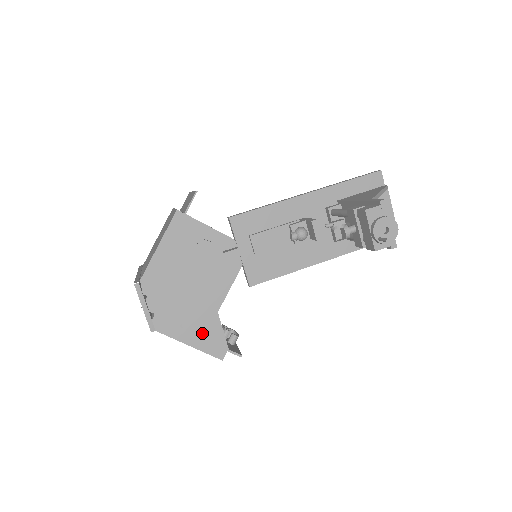
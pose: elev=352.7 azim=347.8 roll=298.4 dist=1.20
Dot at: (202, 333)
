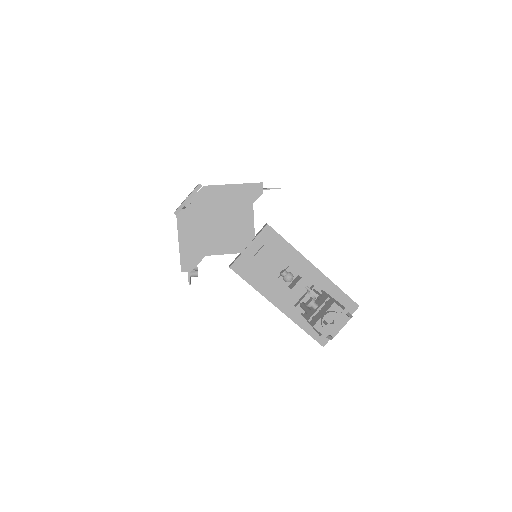
Dot at: (192, 247)
